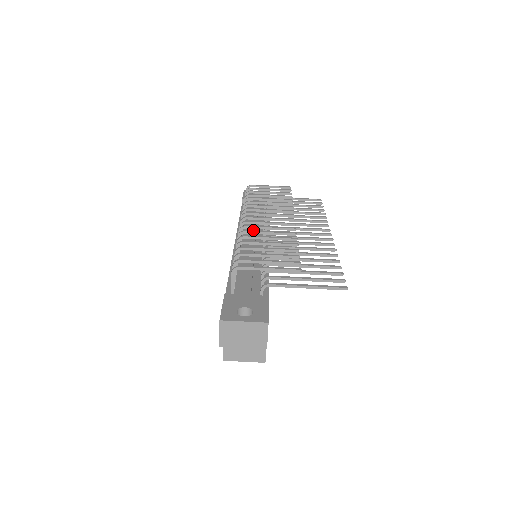
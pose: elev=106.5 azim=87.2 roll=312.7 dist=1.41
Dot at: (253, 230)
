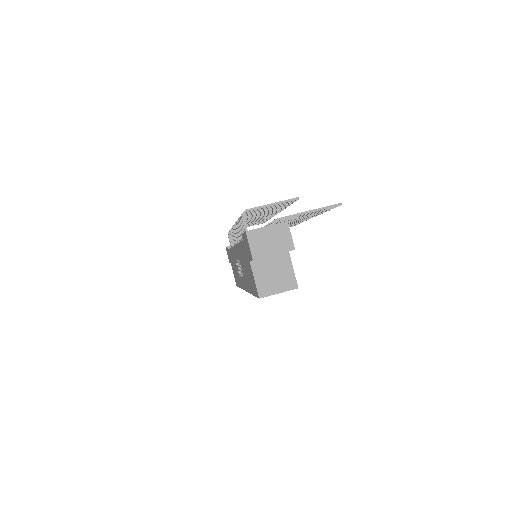
Dot at: occluded
